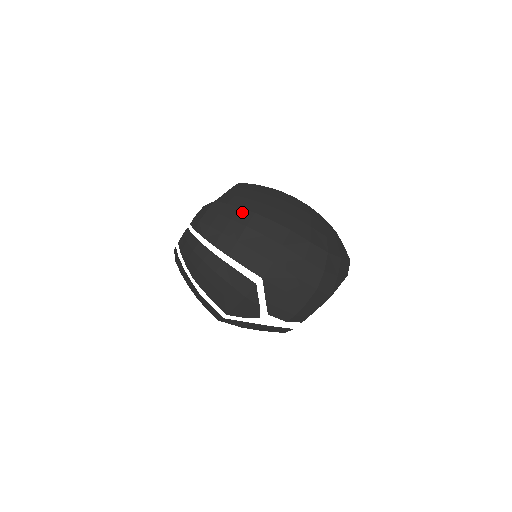
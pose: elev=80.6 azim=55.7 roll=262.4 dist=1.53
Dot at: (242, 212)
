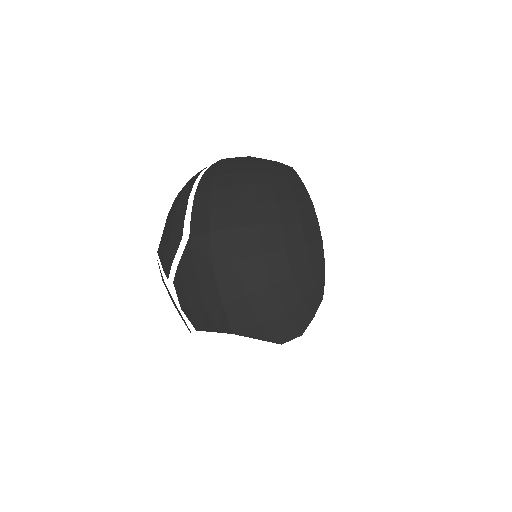
Dot at: (246, 175)
